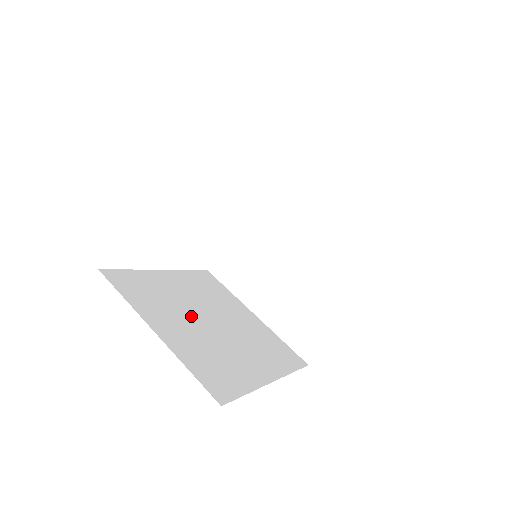
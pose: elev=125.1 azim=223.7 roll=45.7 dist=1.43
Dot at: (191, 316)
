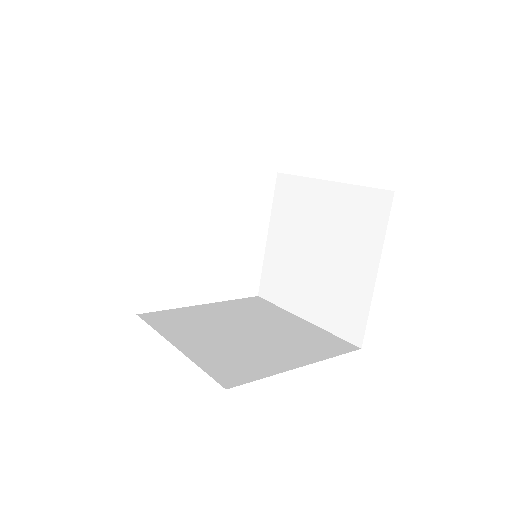
Dot at: (222, 331)
